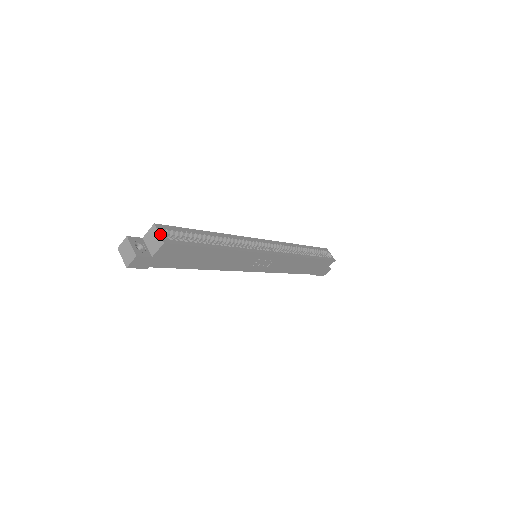
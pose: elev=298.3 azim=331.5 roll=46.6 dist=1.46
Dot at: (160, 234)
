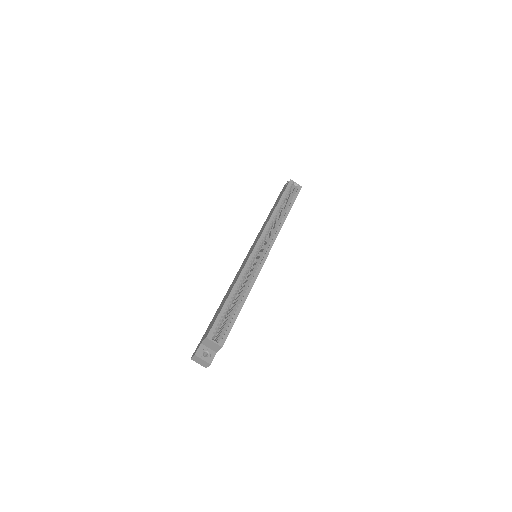
Dot at: (215, 343)
